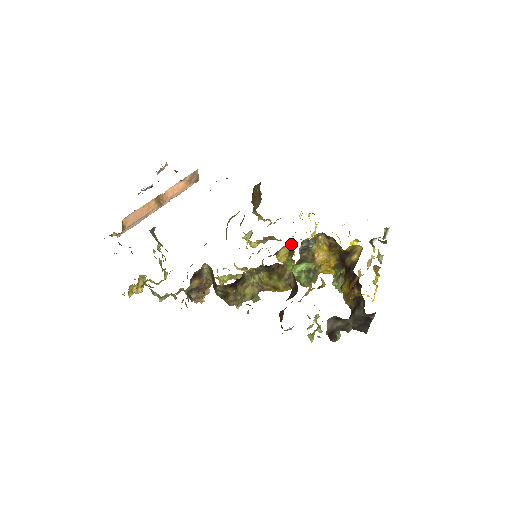
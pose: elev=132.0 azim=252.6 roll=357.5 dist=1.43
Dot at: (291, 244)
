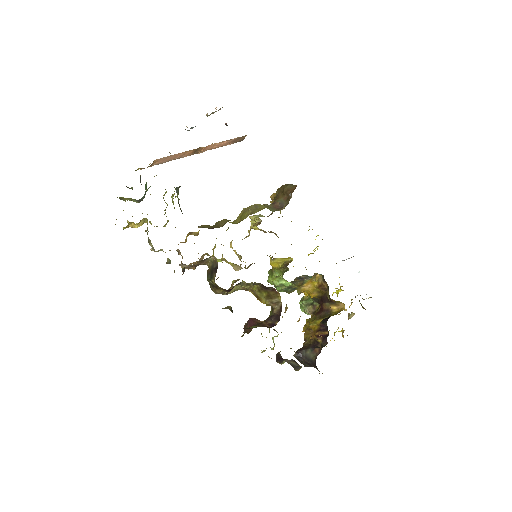
Dot at: (290, 259)
